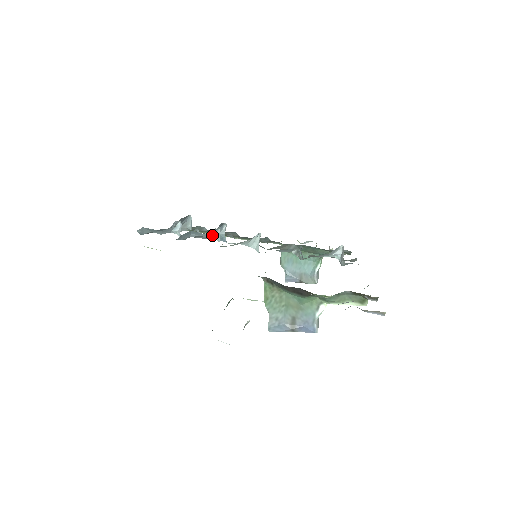
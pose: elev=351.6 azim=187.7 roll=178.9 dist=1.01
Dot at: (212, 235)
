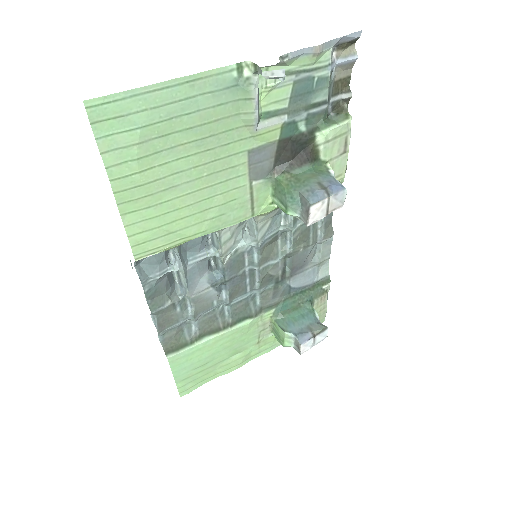
Dot at: (207, 251)
